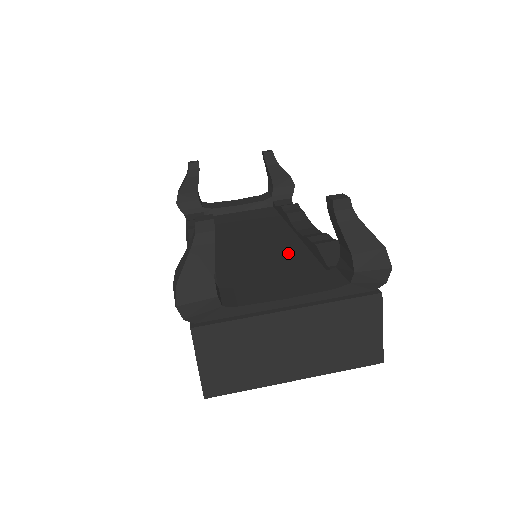
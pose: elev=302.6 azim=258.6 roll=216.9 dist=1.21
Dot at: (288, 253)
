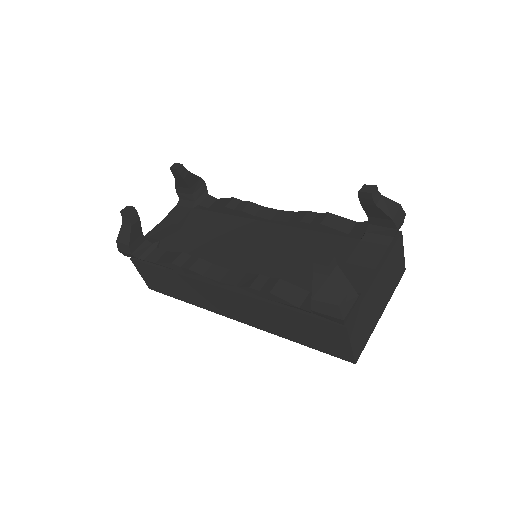
Dot at: (297, 240)
